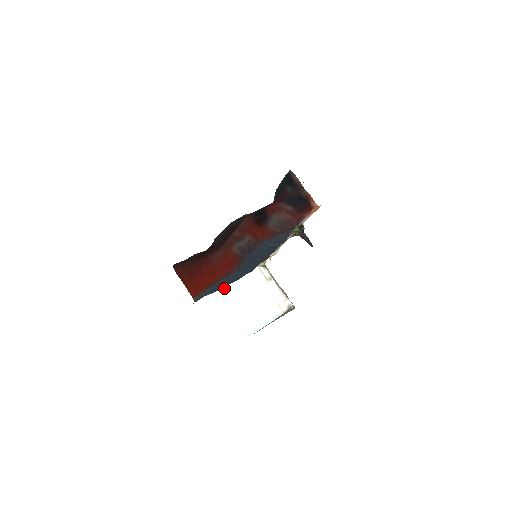
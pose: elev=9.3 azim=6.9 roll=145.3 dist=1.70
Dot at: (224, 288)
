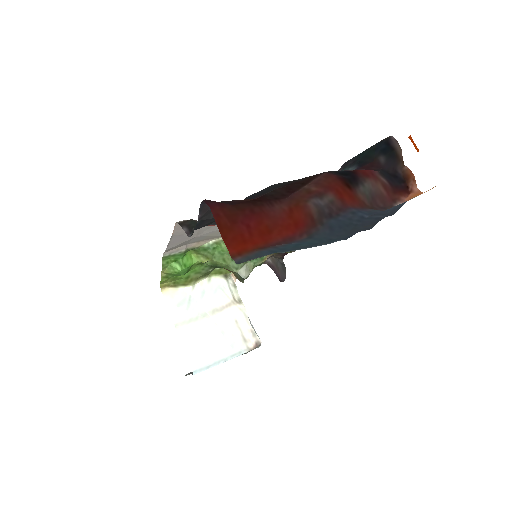
Dot at: (174, 296)
